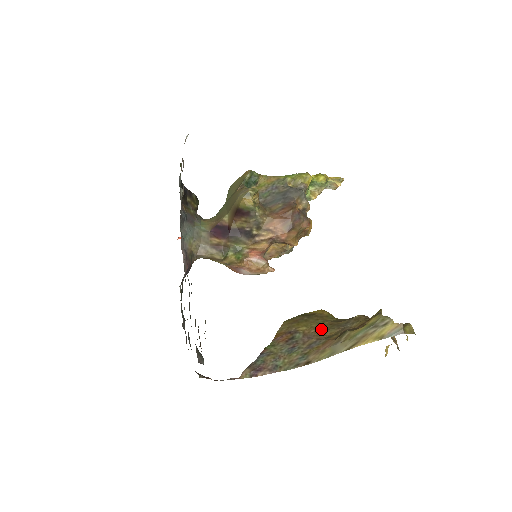
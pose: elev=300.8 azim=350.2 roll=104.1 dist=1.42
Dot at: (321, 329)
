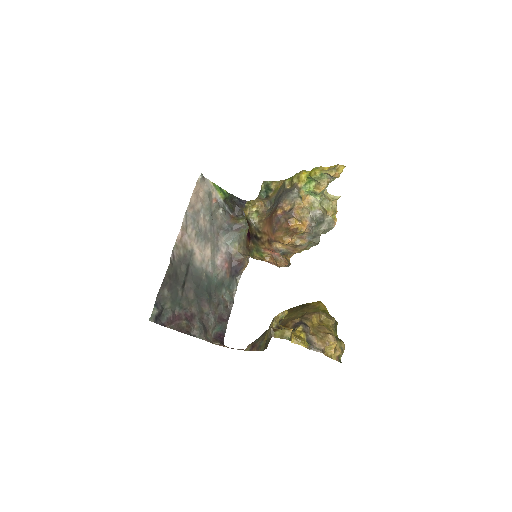
Dot at: occluded
